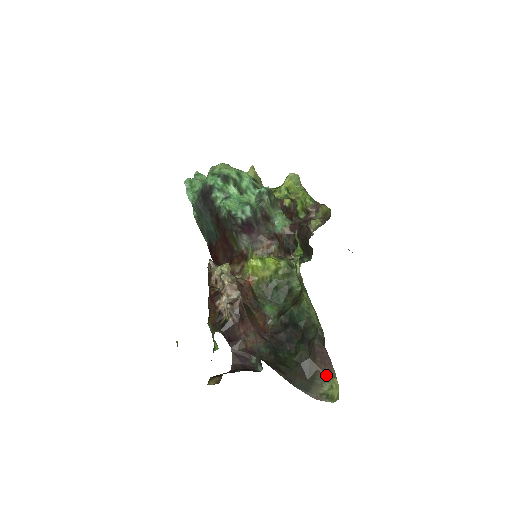
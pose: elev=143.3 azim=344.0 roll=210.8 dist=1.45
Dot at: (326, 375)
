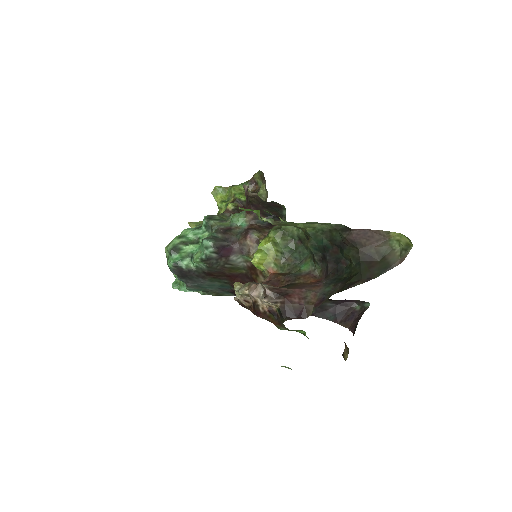
Dot at: (384, 241)
